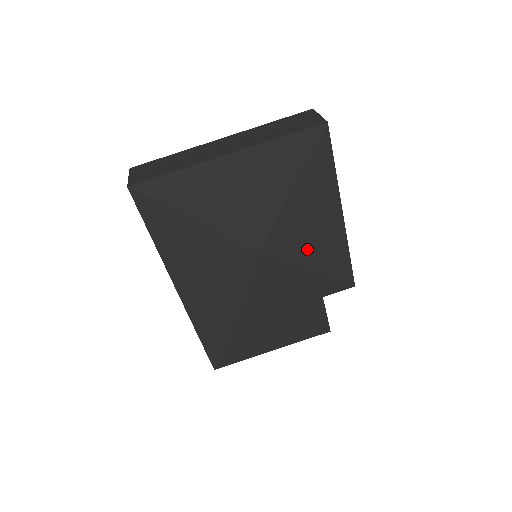
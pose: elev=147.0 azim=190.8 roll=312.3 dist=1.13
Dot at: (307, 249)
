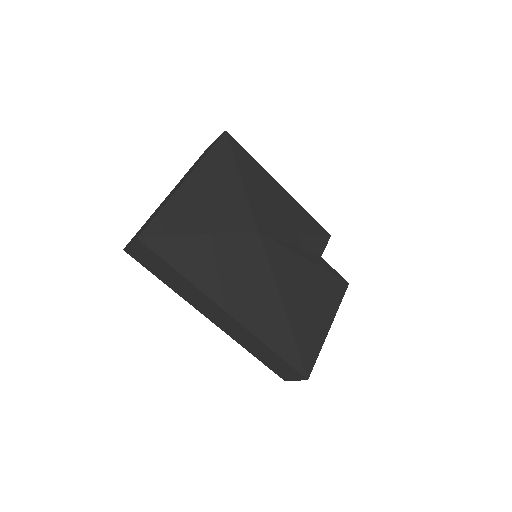
Dot at: (282, 218)
